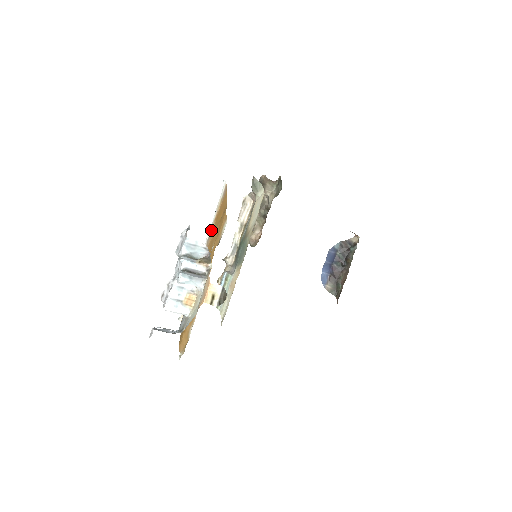
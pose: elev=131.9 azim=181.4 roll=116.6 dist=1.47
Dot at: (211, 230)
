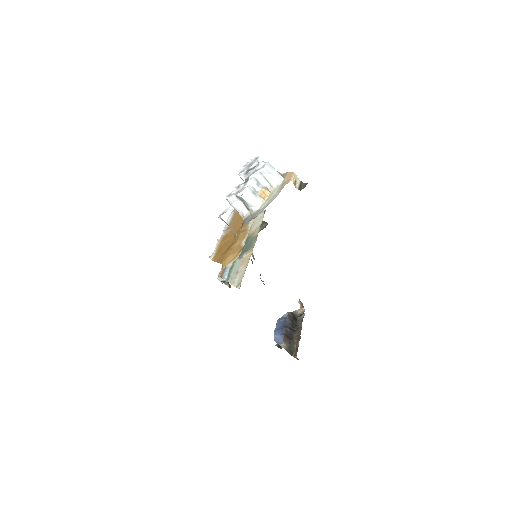
Dot at: occluded
